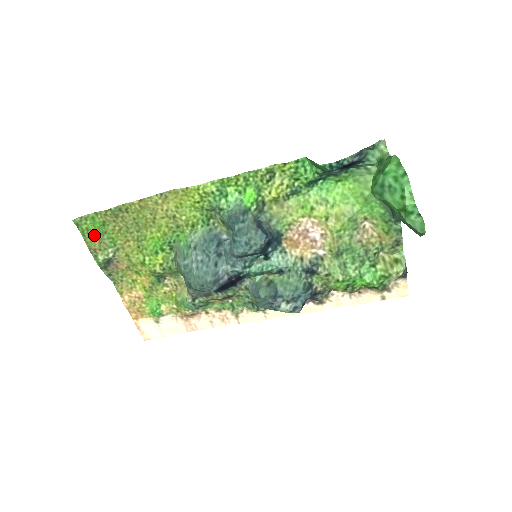
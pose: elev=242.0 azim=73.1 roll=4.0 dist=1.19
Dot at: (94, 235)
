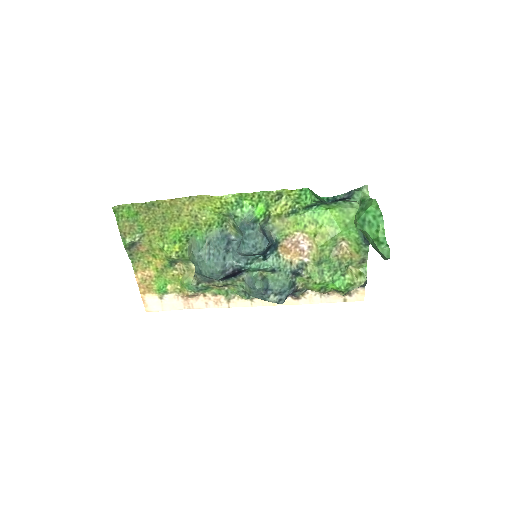
Dot at: (127, 221)
